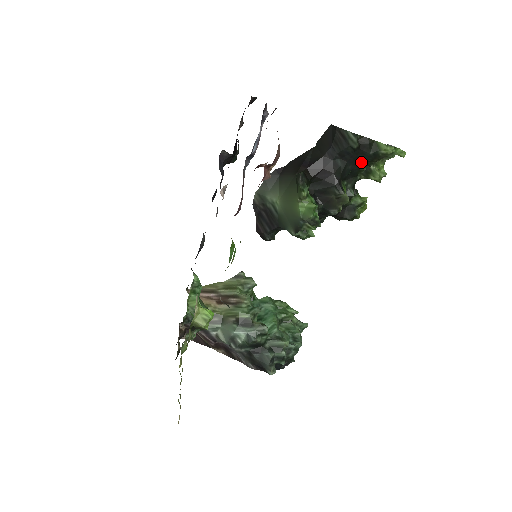
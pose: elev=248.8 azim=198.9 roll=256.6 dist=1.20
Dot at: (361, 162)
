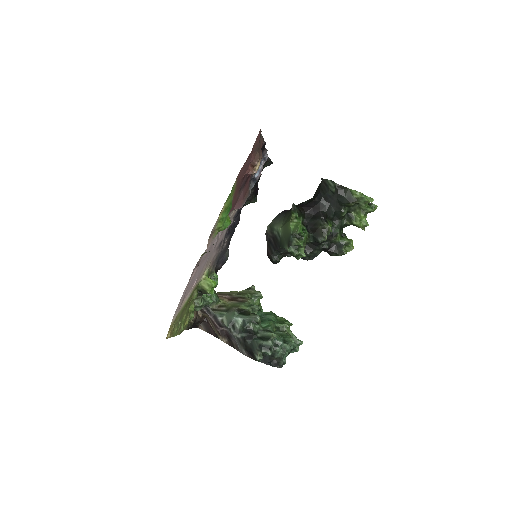
Dot at: (341, 204)
